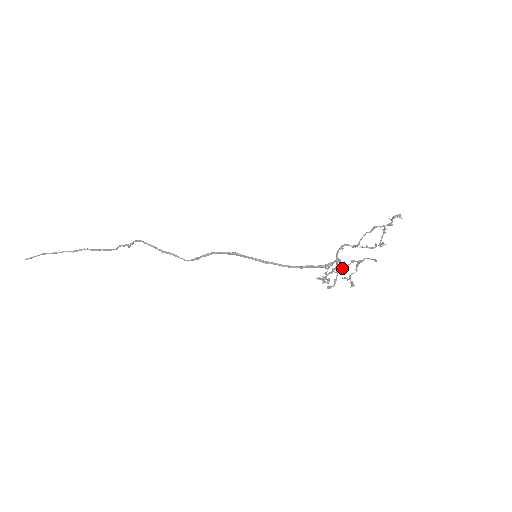
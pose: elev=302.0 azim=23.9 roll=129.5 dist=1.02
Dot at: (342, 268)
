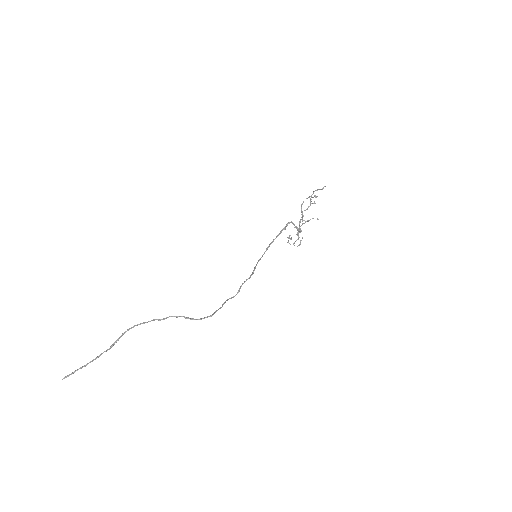
Dot at: (298, 229)
